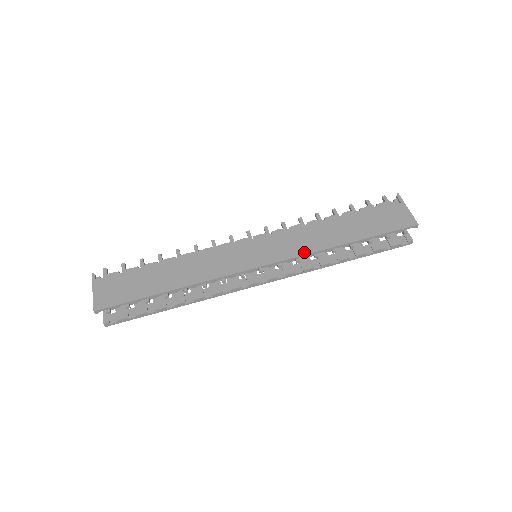
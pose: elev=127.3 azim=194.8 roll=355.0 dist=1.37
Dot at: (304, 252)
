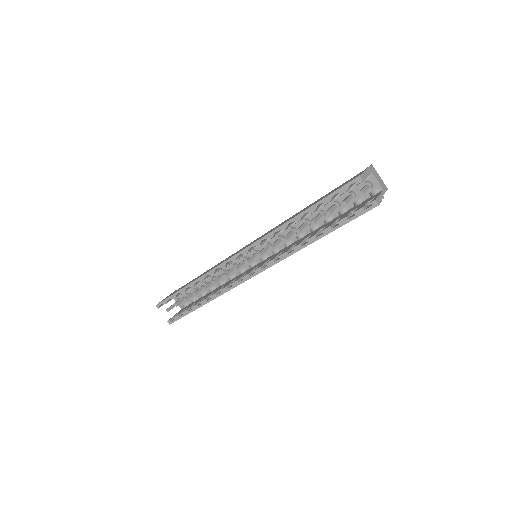
Dot at: (267, 234)
